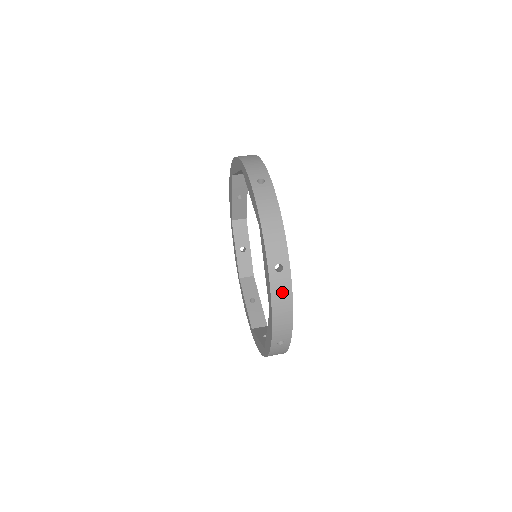
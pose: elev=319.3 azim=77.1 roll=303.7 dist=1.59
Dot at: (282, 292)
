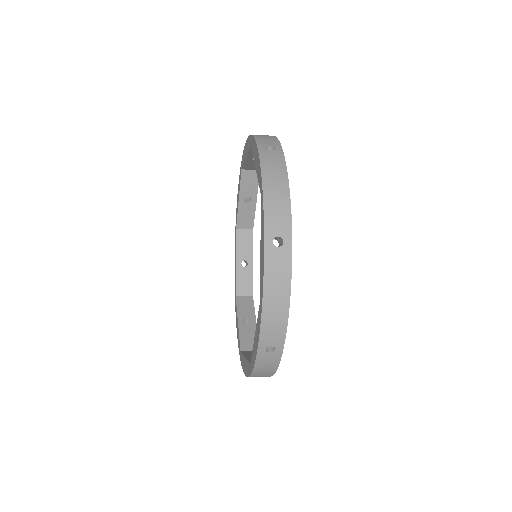
Dot at: (278, 274)
